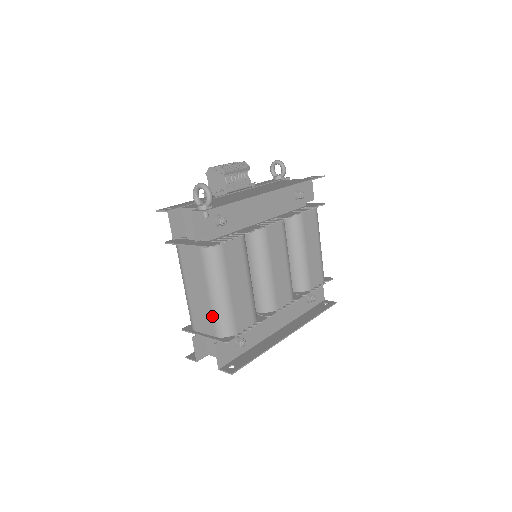
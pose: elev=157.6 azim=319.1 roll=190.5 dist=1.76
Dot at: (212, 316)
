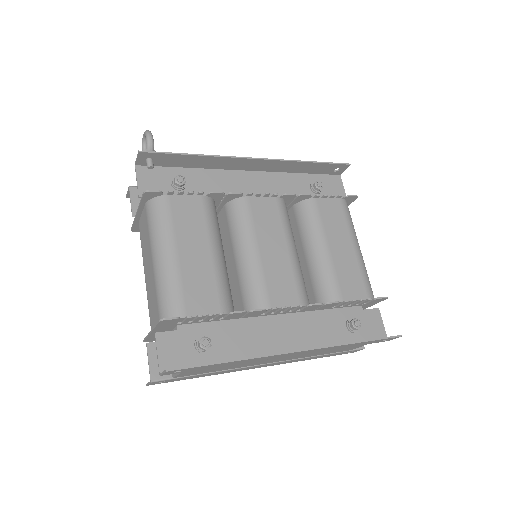
Dot at: (156, 294)
